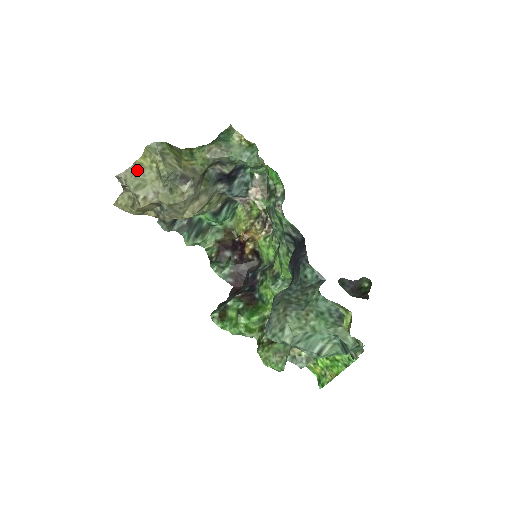
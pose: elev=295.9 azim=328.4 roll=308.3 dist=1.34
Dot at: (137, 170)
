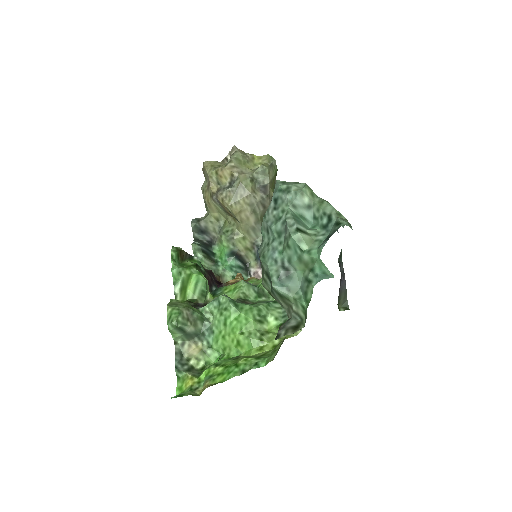
Dot at: (248, 157)
